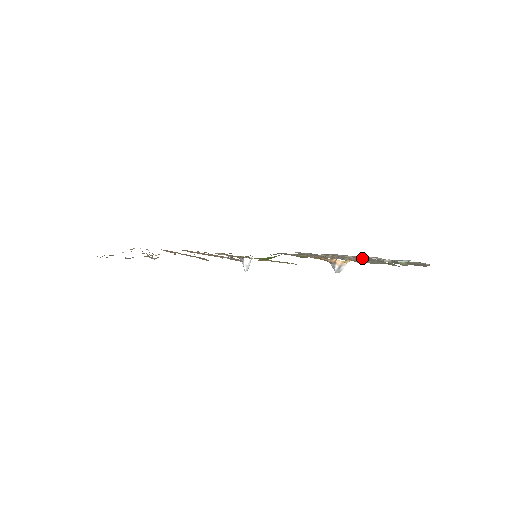
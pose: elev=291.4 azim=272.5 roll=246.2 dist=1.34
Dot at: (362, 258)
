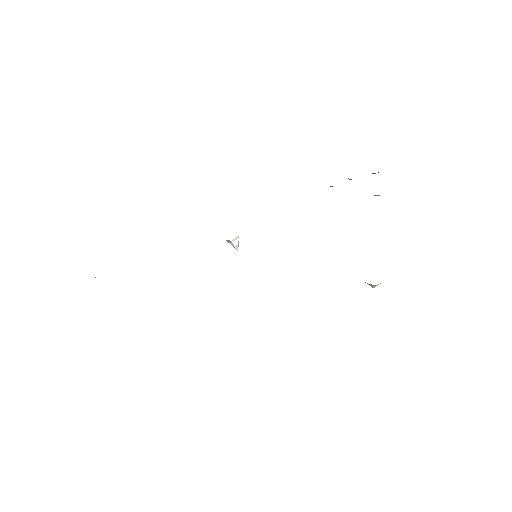
Dot at: occluded
